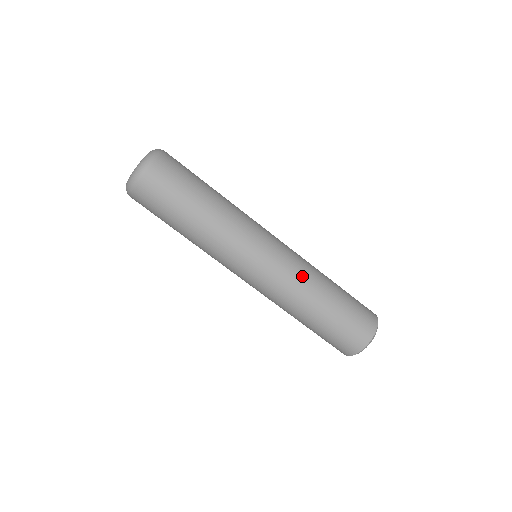
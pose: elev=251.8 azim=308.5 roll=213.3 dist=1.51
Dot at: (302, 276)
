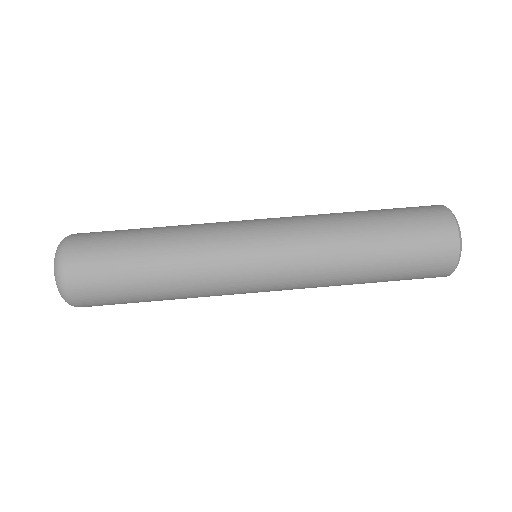
Dot at: (318, 236)
